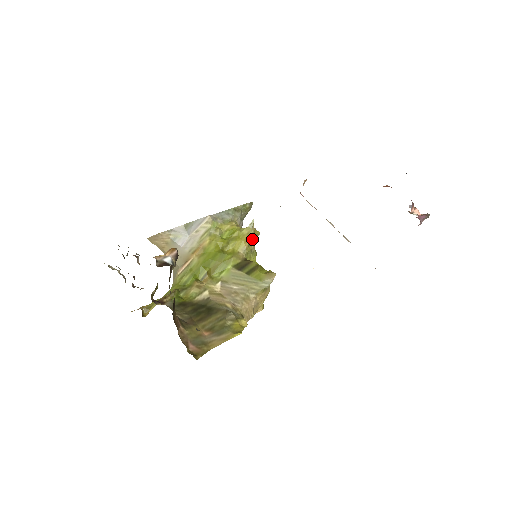
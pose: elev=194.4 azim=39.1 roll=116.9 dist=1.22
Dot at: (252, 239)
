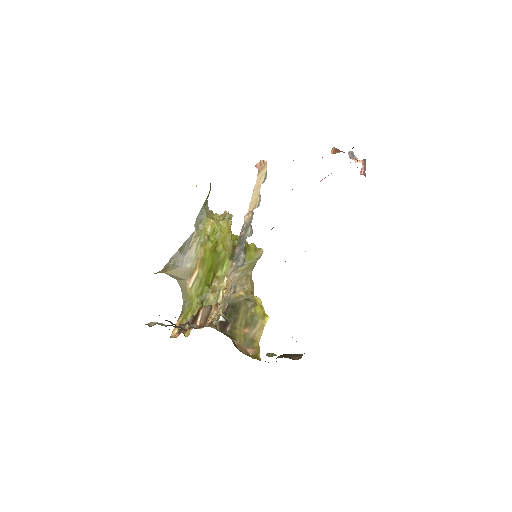
Dot at: occluded
